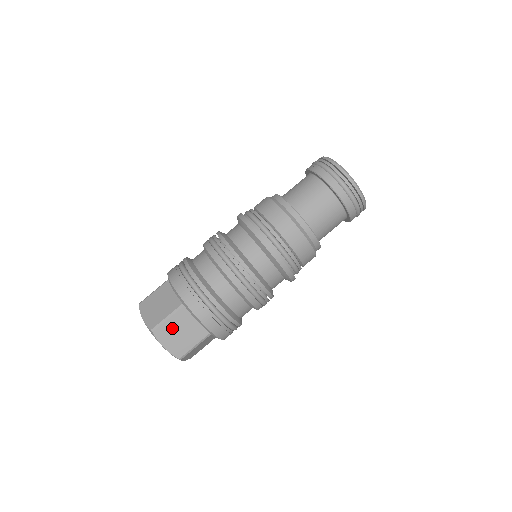
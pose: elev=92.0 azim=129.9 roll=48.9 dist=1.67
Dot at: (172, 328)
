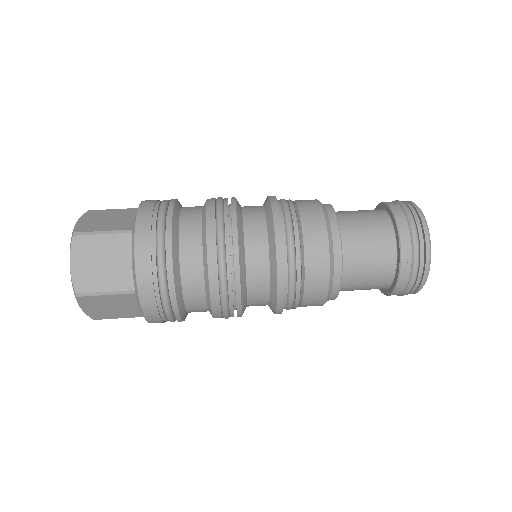
Dot at: (107, 215)
